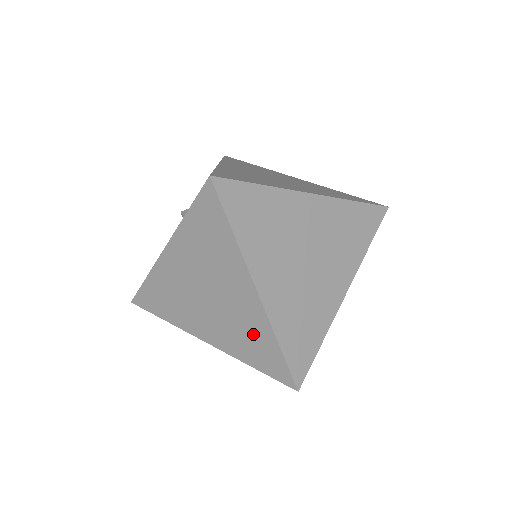
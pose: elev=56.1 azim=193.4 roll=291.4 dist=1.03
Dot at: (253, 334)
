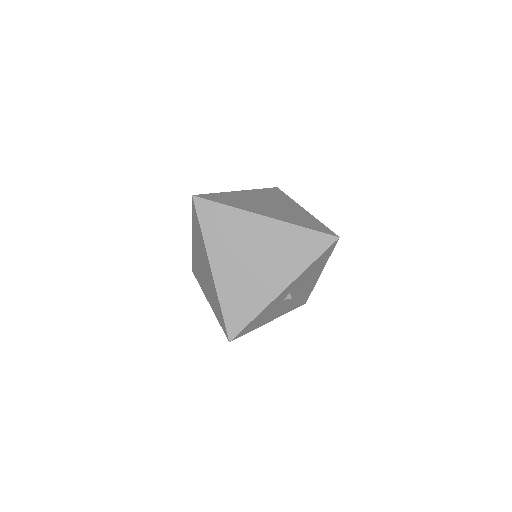
Dot at: (215, 298)
